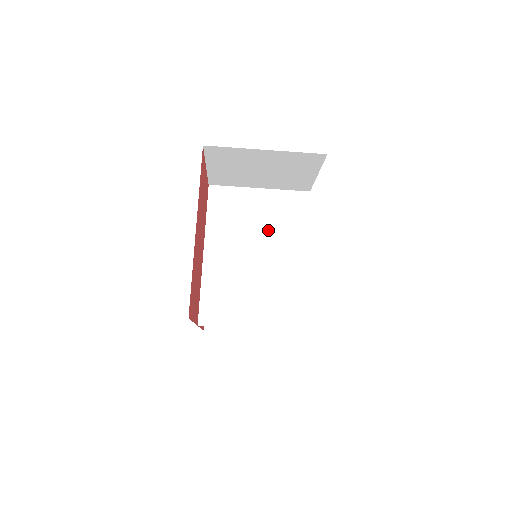
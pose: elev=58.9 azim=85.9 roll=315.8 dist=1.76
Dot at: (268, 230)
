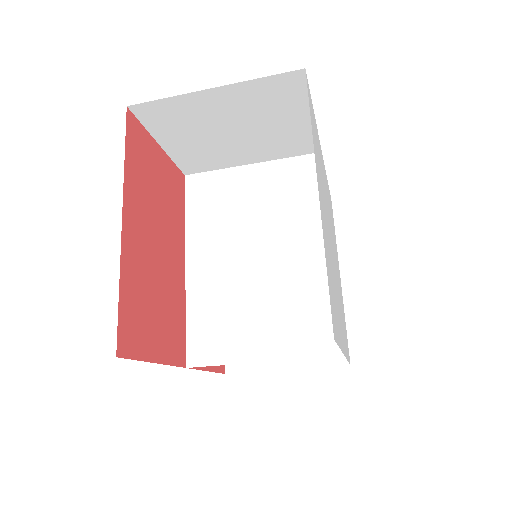
Dot at: (269, 217)
